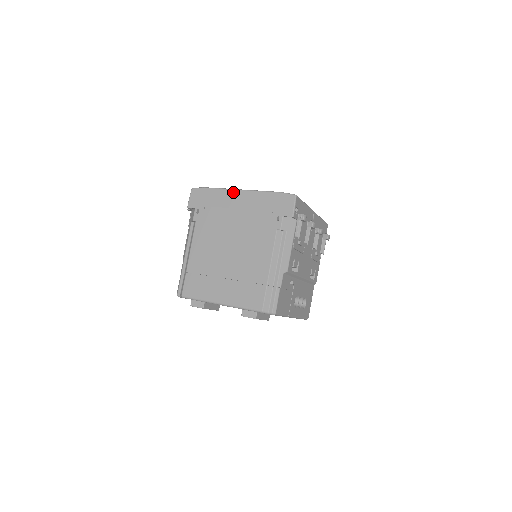
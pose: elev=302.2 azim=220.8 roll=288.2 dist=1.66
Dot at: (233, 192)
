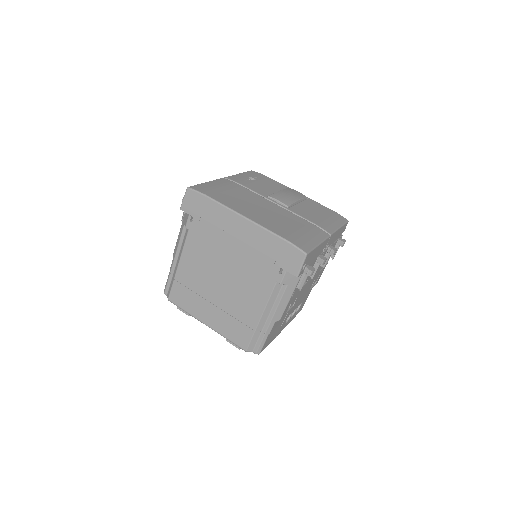
Dot at: (235, 216)
